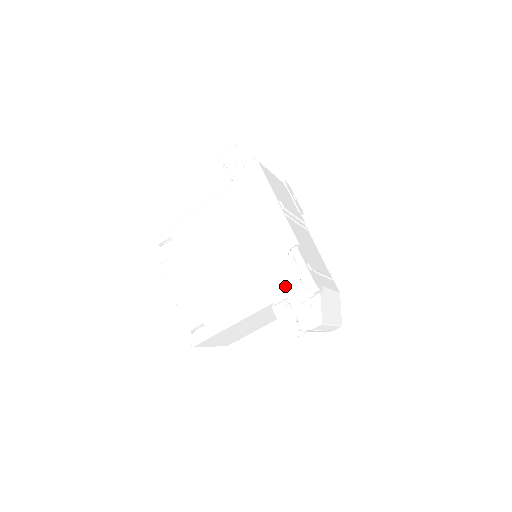
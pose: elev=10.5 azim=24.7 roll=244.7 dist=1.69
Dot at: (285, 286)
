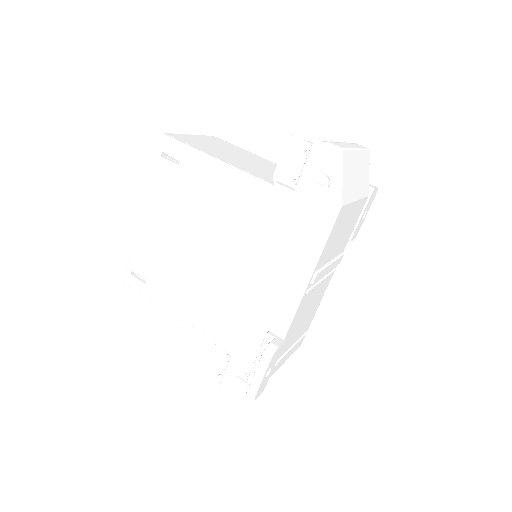
Dot at: (238, 347)
